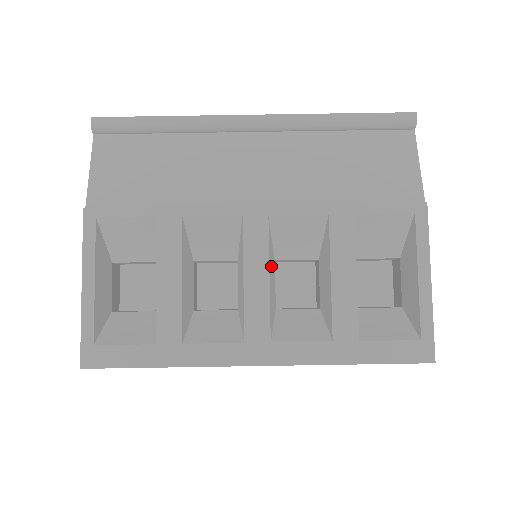
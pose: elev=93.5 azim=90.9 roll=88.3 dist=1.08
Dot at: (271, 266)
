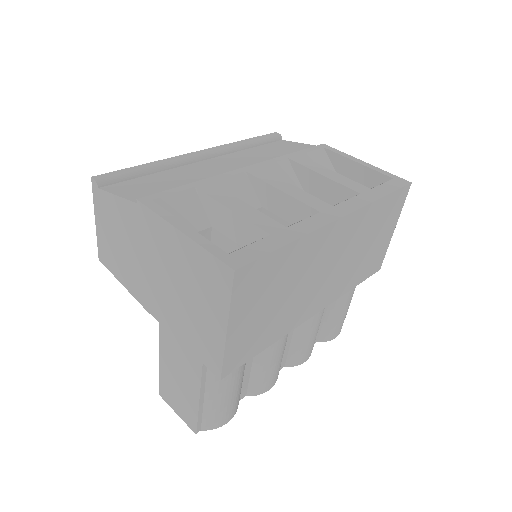
Dot at: occluded
